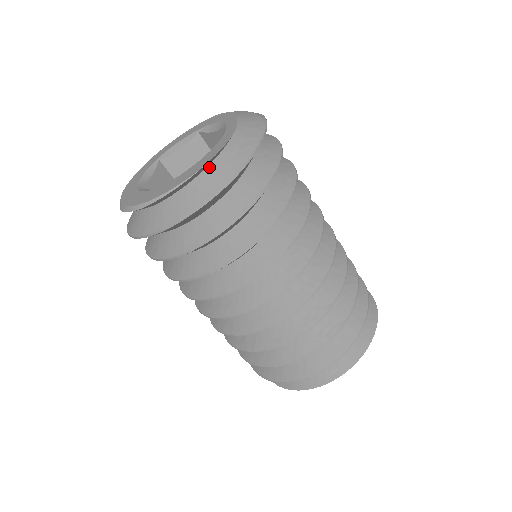
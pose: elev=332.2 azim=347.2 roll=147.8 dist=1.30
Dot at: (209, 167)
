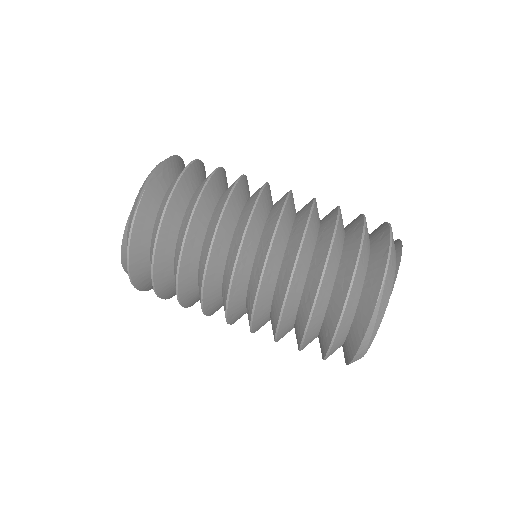
Dot at: occluded
